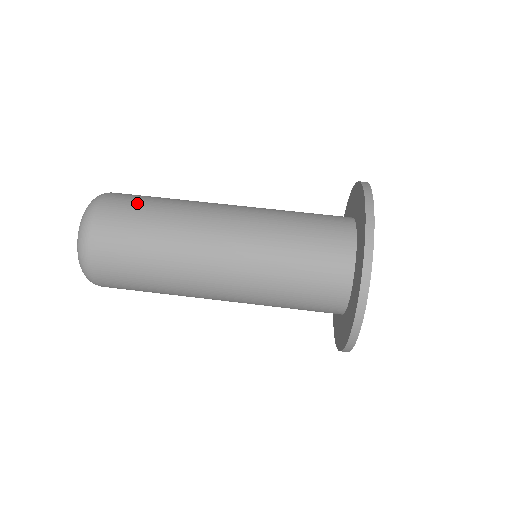
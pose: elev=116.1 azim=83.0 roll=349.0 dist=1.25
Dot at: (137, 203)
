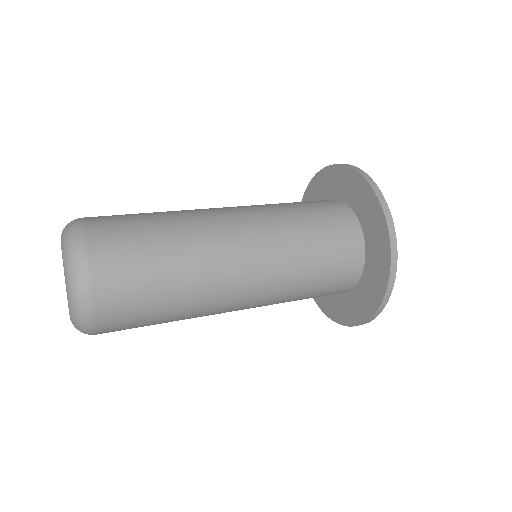
Dot at: (125, 214)
